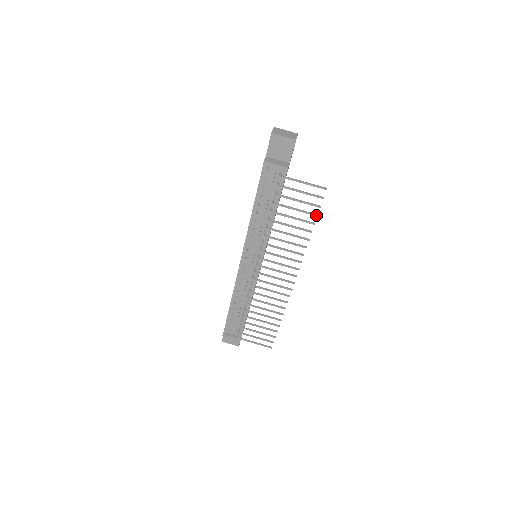
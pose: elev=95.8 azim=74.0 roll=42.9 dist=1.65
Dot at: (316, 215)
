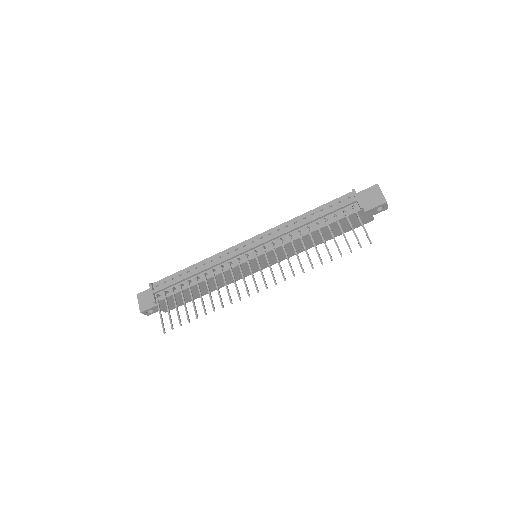
Dot at: (341, 254)
